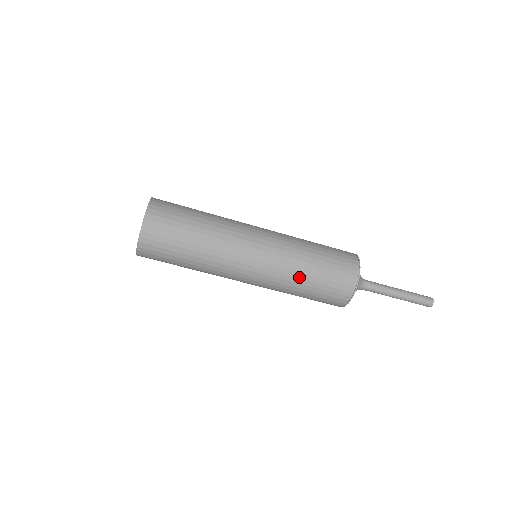
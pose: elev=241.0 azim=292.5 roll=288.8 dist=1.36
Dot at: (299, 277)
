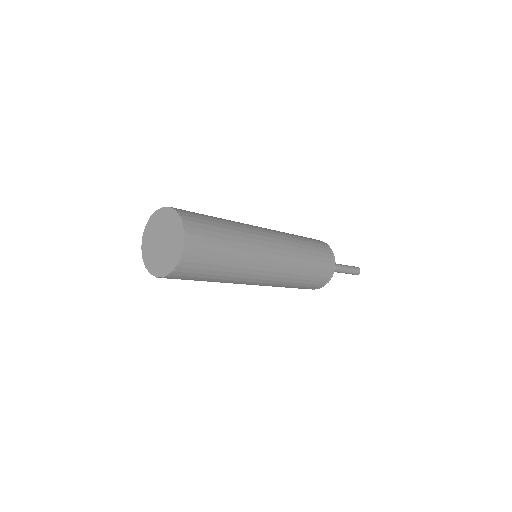
Dot at: occluded
